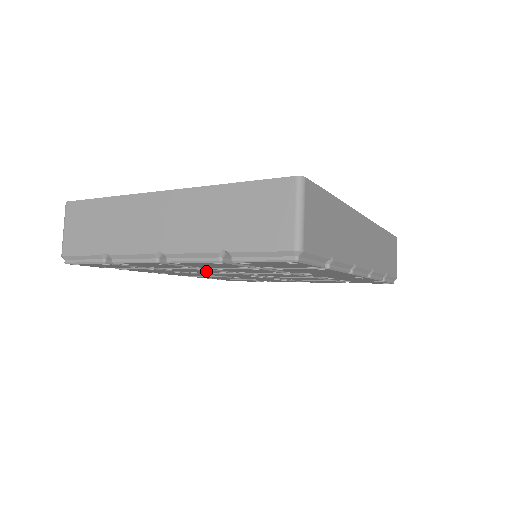
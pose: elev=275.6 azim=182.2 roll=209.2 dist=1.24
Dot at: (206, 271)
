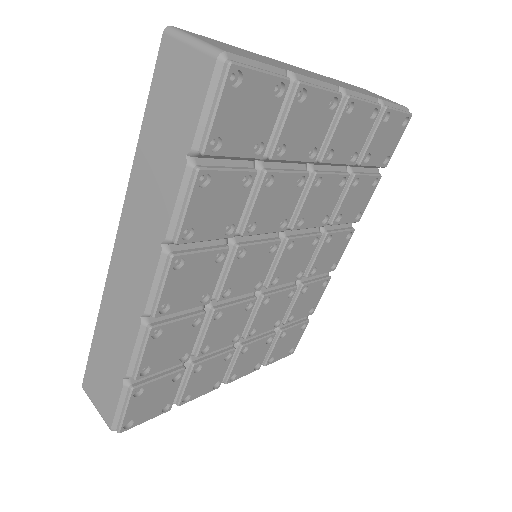
Dot at: (281, 208)
